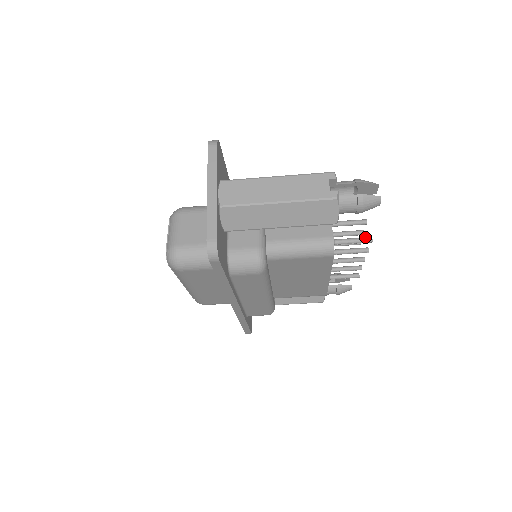
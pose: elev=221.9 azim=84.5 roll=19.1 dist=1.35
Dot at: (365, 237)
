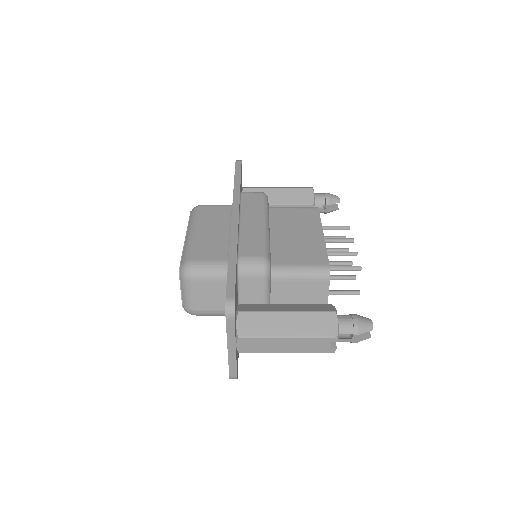
Dot at: (354, 293)
